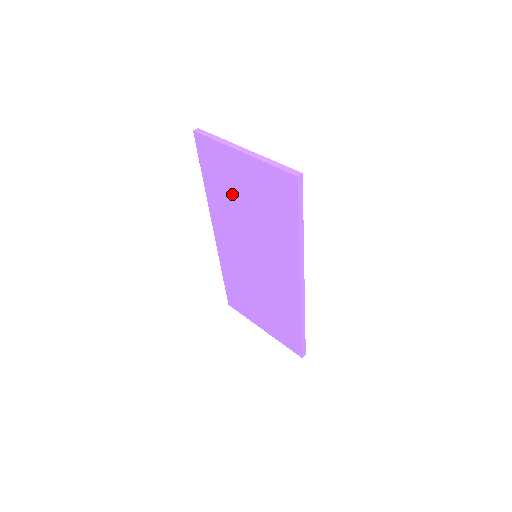
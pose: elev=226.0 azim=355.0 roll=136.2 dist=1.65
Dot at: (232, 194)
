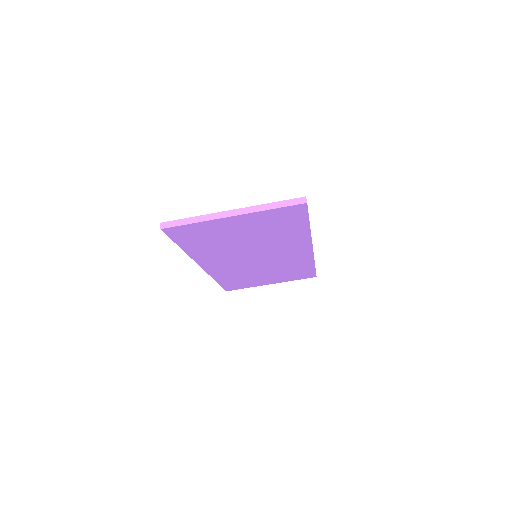
Dot at: (223, 241)
